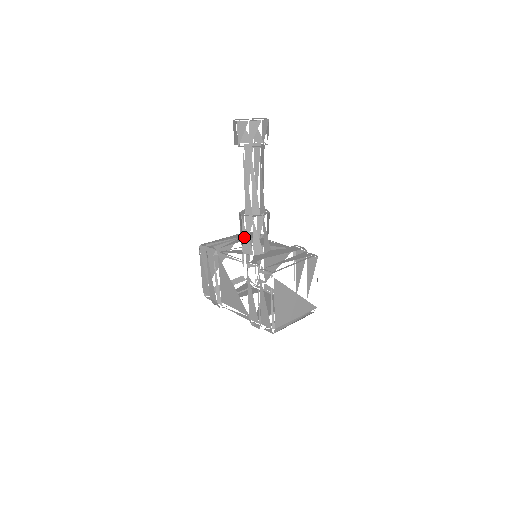
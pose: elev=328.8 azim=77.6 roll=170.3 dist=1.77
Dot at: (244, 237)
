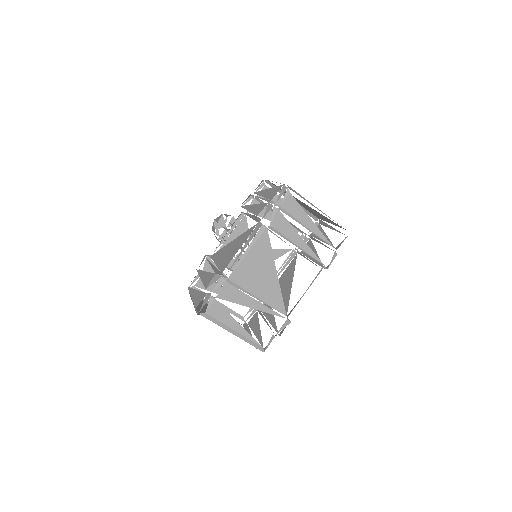
Dot at: occluded
